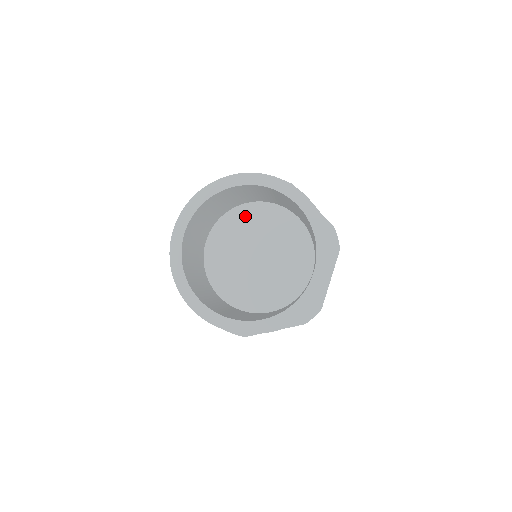
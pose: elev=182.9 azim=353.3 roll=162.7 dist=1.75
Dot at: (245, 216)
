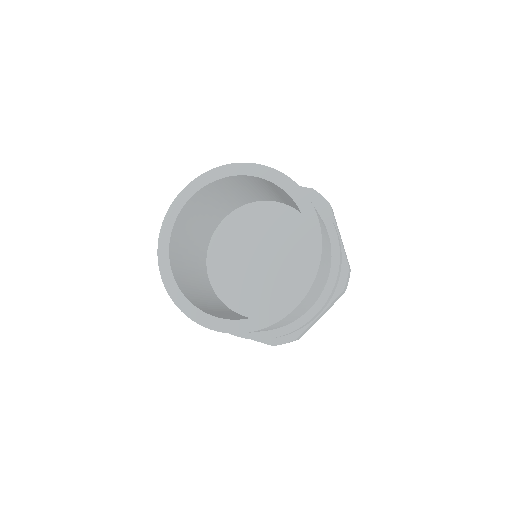
Dot at: (269, 214)
